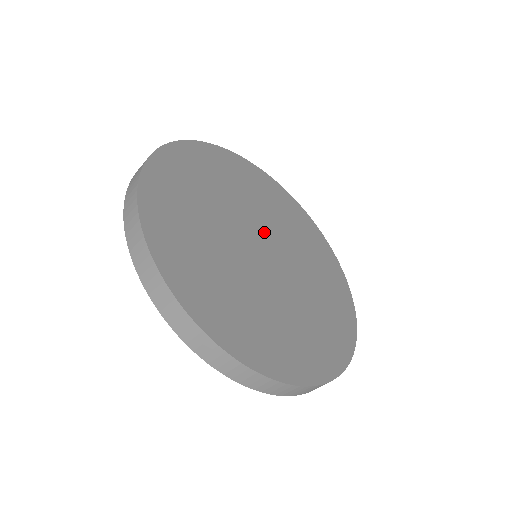
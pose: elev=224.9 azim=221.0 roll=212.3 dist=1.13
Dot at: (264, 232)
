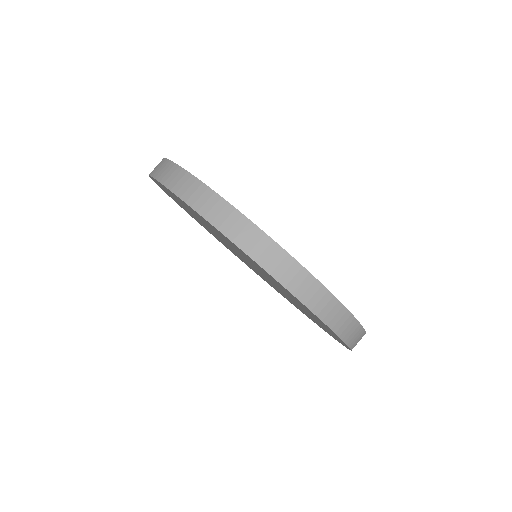
Dot at: occluded
